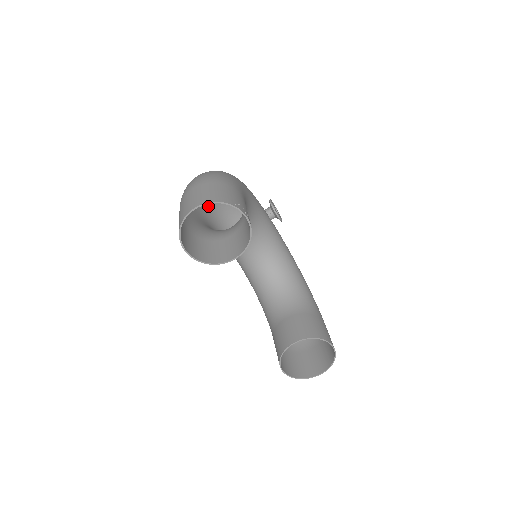
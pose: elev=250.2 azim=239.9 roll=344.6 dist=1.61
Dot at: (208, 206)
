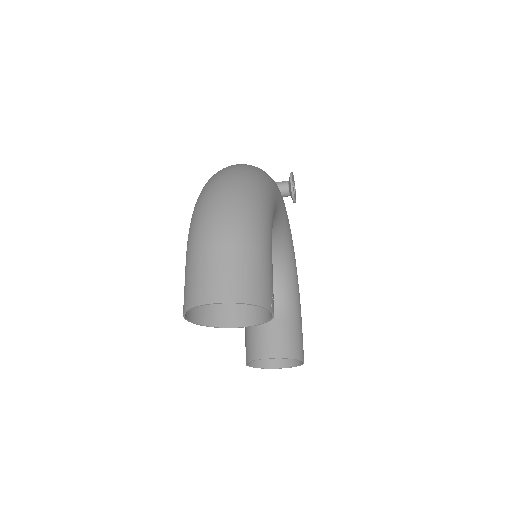
Dot at: occluded
